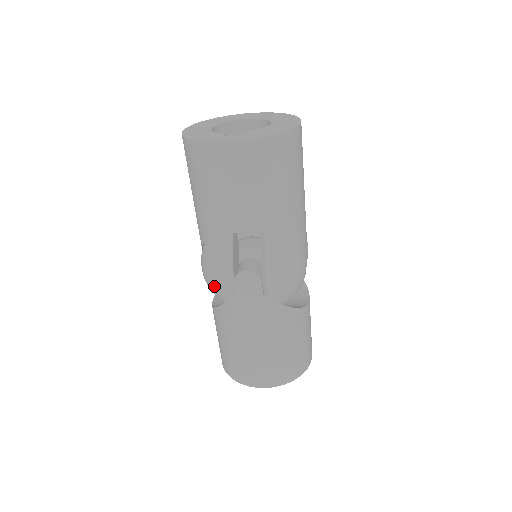
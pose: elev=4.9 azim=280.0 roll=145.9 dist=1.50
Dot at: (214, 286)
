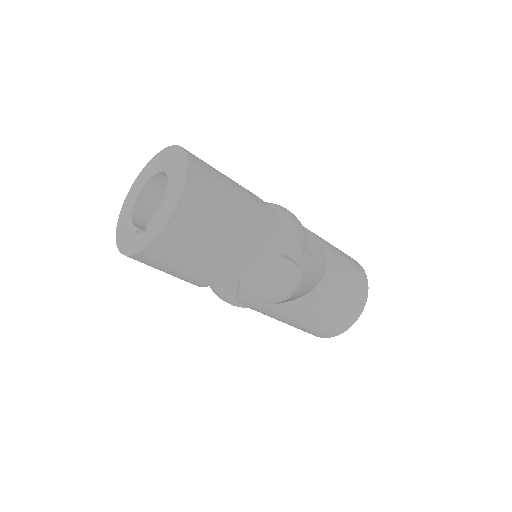
Dot at: occluded
